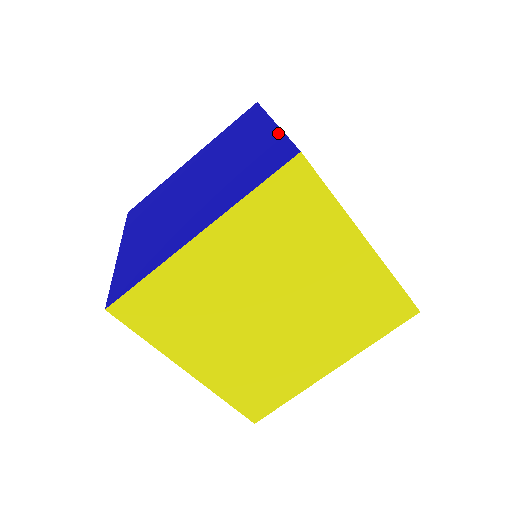
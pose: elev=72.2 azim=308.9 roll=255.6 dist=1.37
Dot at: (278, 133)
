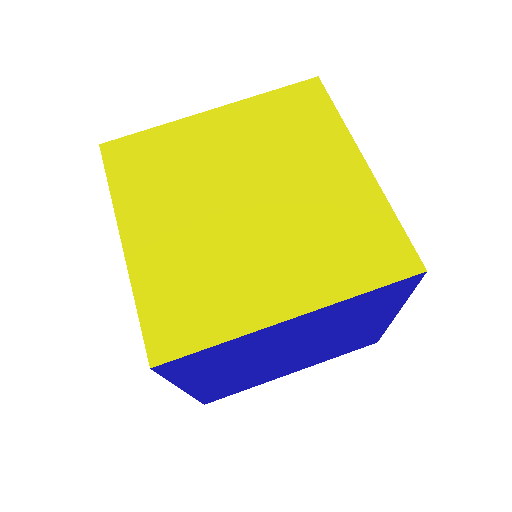
Dot at: occluded
